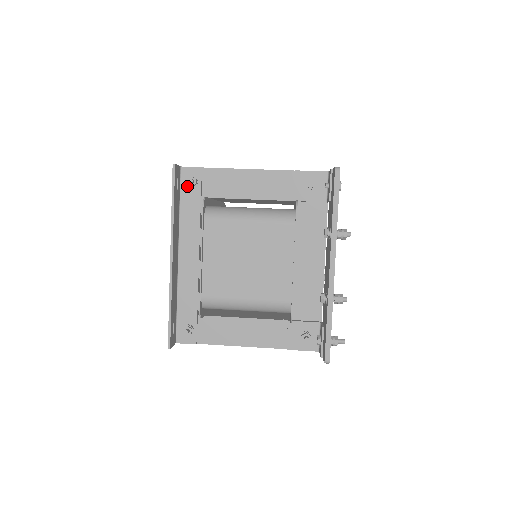
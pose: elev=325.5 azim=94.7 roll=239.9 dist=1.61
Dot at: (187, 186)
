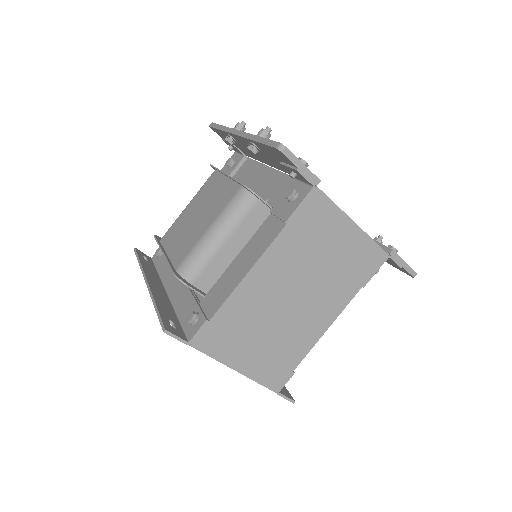
Dot at: occluded
